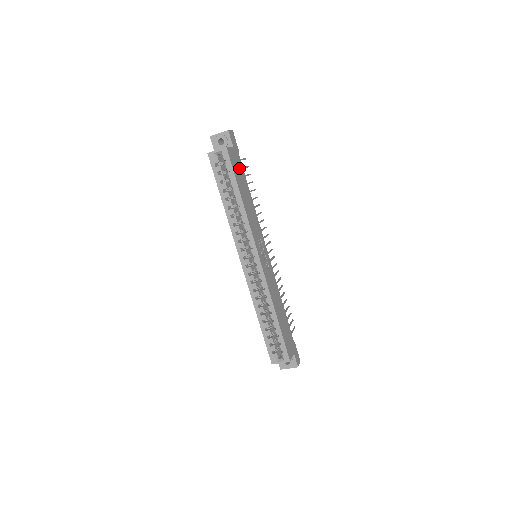
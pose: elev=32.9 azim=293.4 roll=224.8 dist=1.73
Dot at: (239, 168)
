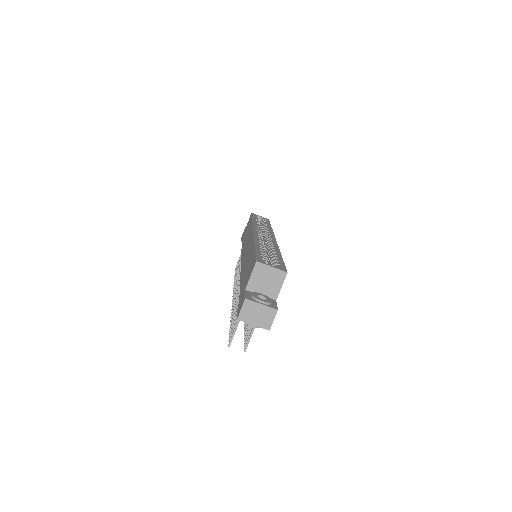
Dot at: occluded
